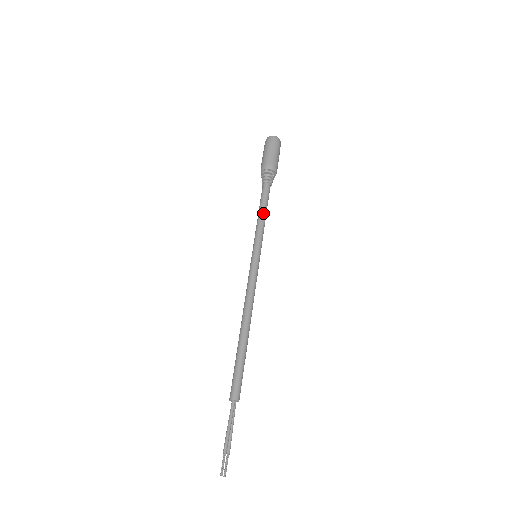
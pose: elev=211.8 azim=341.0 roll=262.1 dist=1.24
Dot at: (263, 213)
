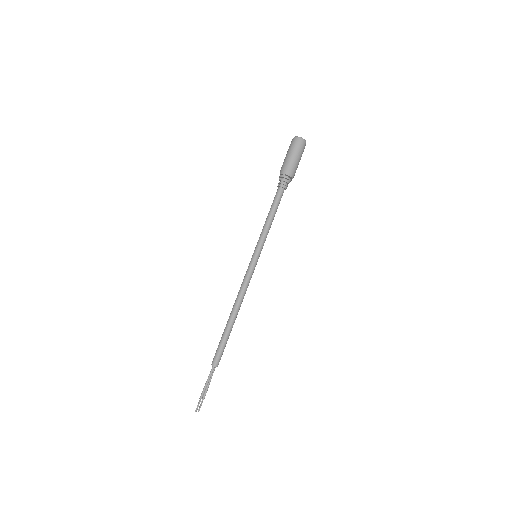
Dot at: (271, 218)
